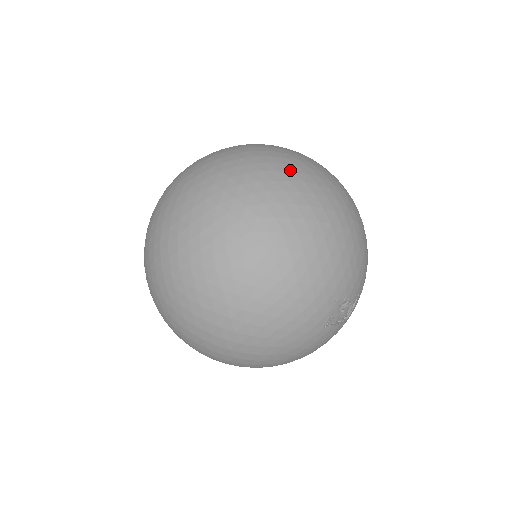
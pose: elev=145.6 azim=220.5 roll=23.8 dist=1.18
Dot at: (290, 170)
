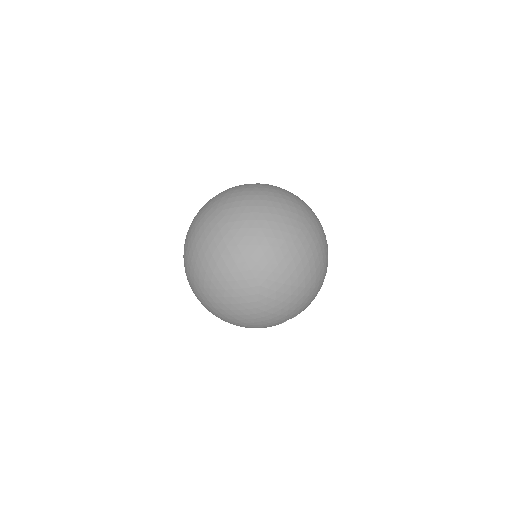
Dot at: (296, 249)
